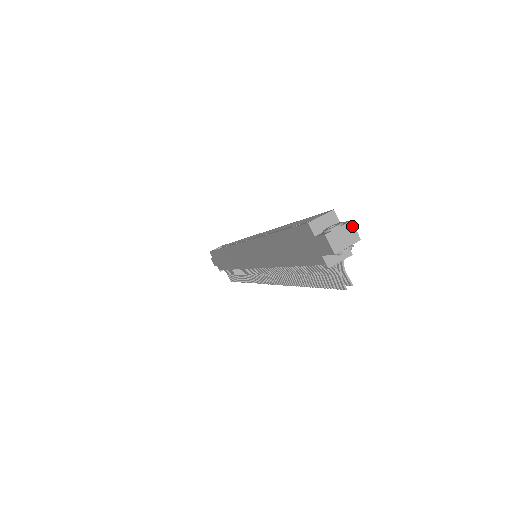
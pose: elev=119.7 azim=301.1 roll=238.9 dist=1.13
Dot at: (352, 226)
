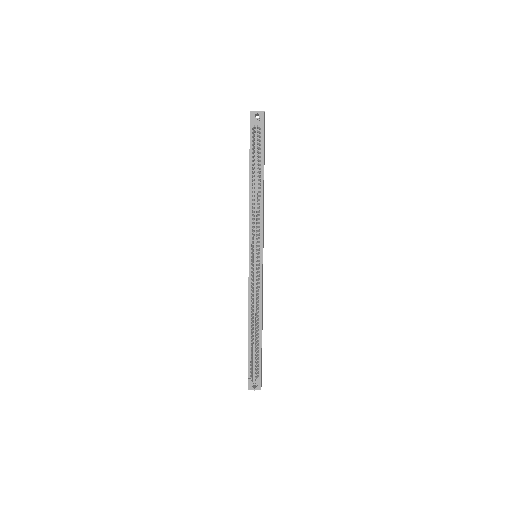
Dot at: occluded
